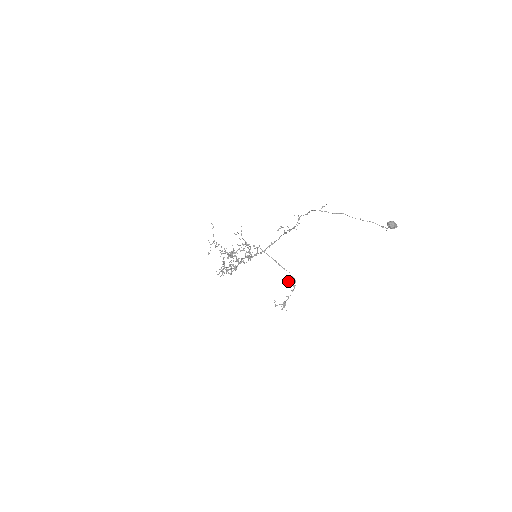
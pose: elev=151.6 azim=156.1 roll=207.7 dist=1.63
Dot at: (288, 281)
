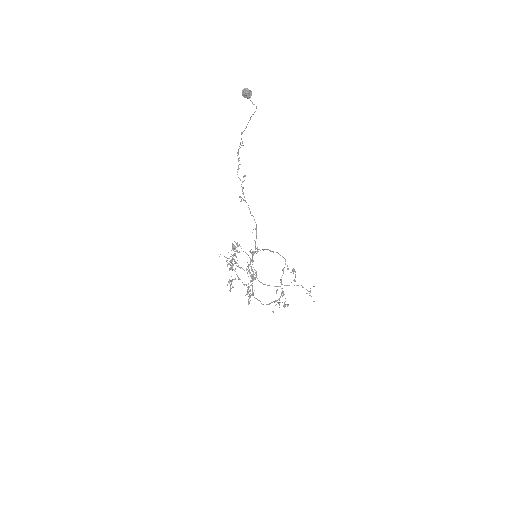
Dot at: (295, 275)
